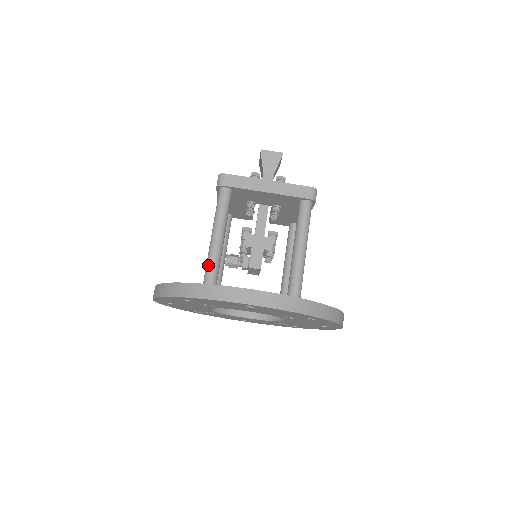
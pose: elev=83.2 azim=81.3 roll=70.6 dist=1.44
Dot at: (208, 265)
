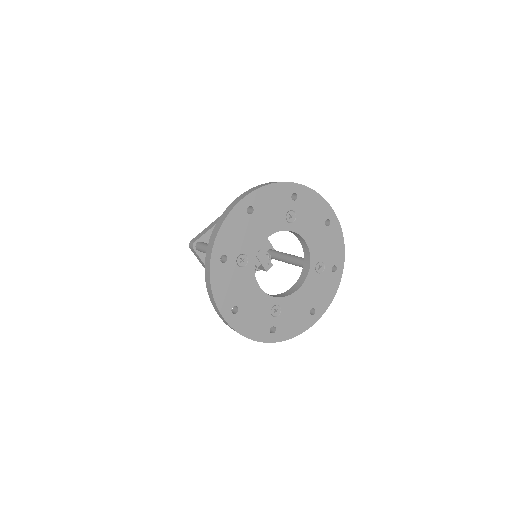
Dot at: occluded
